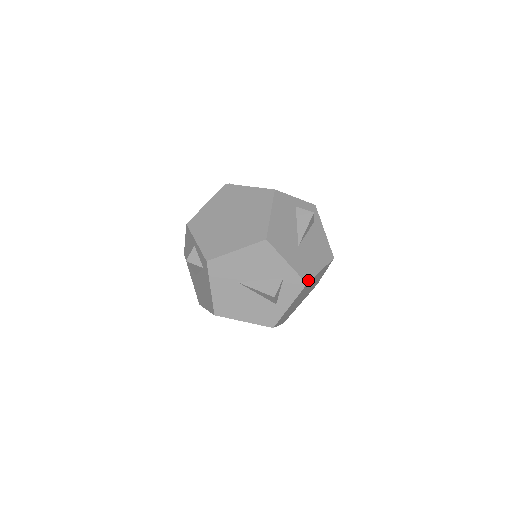
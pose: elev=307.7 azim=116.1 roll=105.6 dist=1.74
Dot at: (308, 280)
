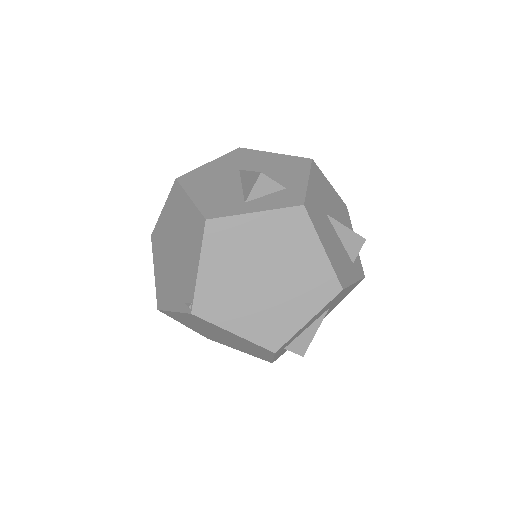
Dot at: (308, 210)
